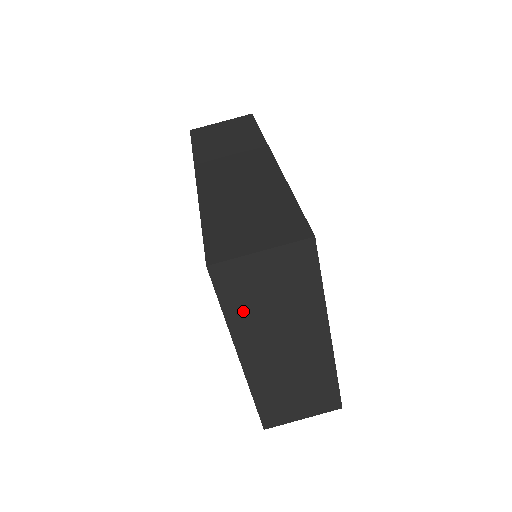
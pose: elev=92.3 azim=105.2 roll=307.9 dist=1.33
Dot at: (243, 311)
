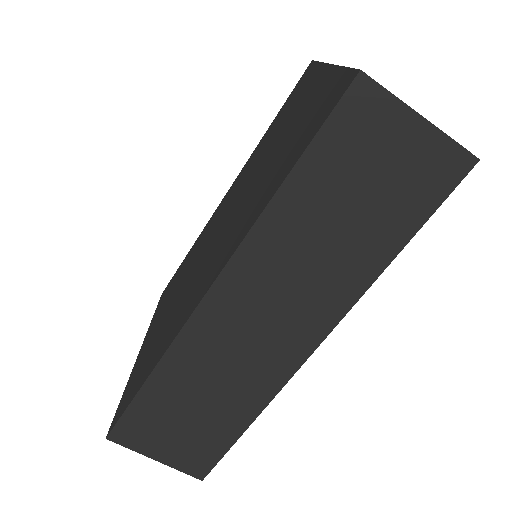
Dot at: occluded
